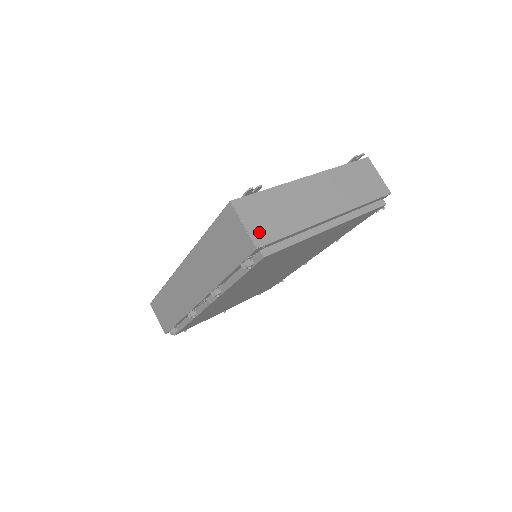
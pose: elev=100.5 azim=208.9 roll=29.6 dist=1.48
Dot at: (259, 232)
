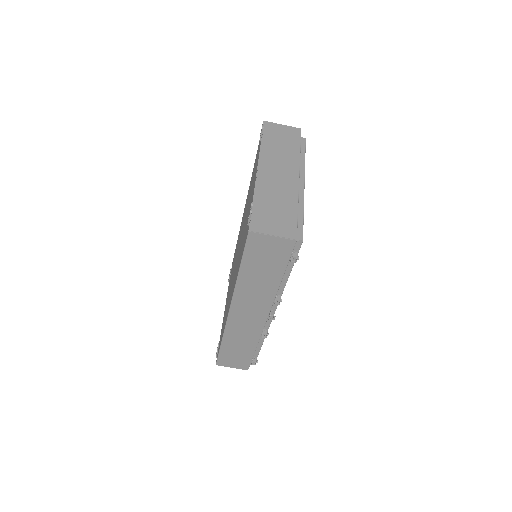
Dot at: (285, 230)
